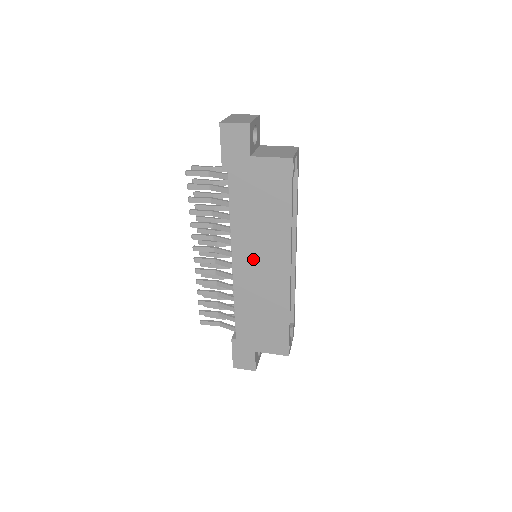
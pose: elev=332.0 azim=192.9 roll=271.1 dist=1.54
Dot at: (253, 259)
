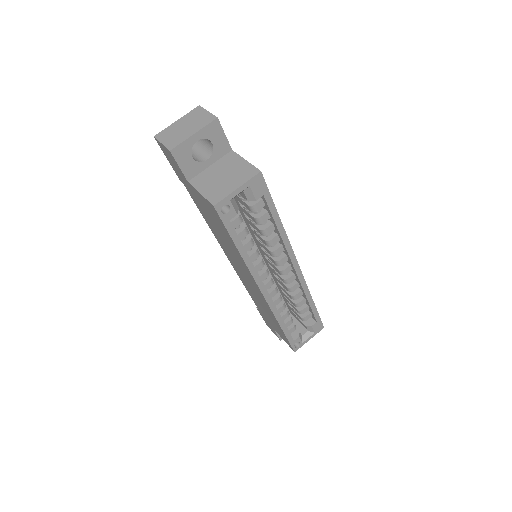
Dot at: (237, 266)
